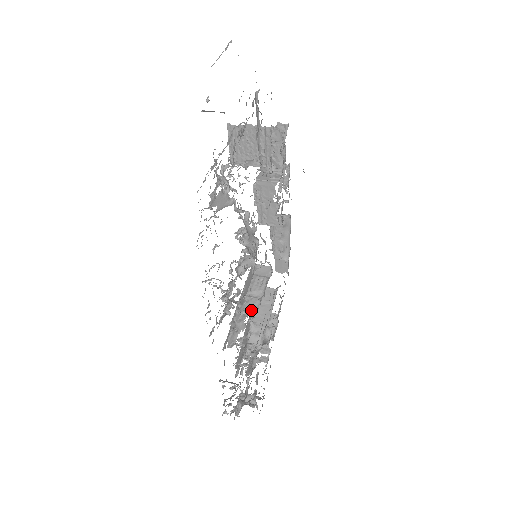
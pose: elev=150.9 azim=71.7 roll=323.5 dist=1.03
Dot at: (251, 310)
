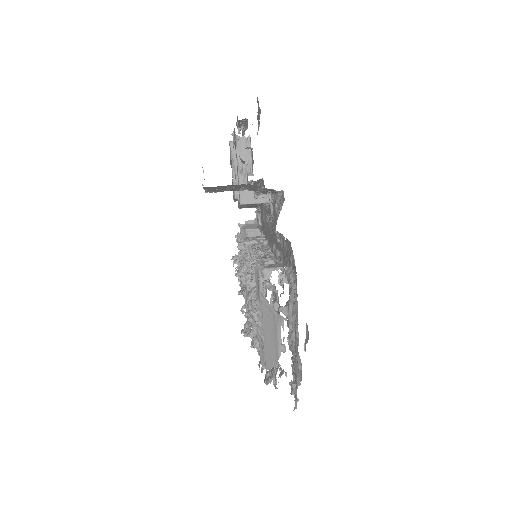
Dot at: occluded
